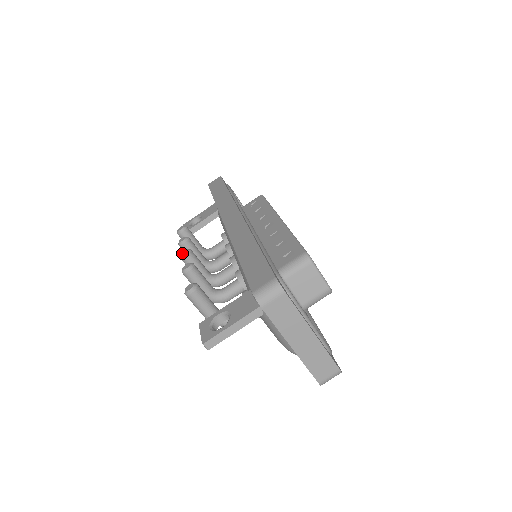
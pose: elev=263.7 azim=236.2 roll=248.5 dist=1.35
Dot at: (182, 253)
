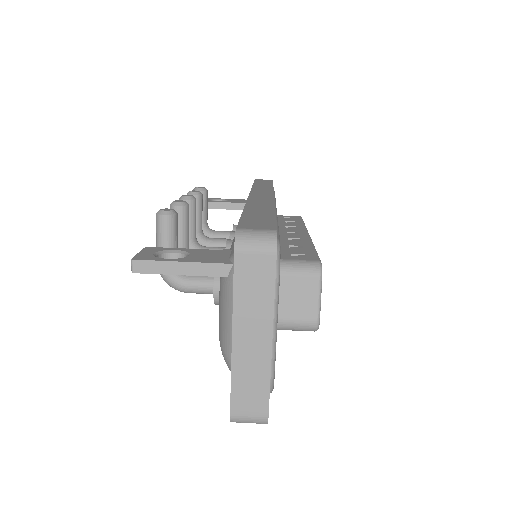
Dot at: (185, 195)
